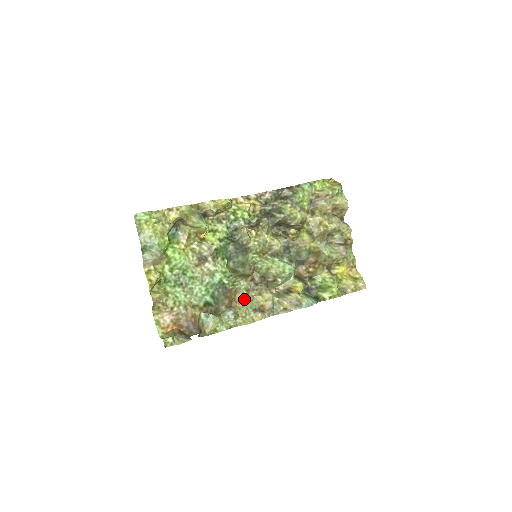
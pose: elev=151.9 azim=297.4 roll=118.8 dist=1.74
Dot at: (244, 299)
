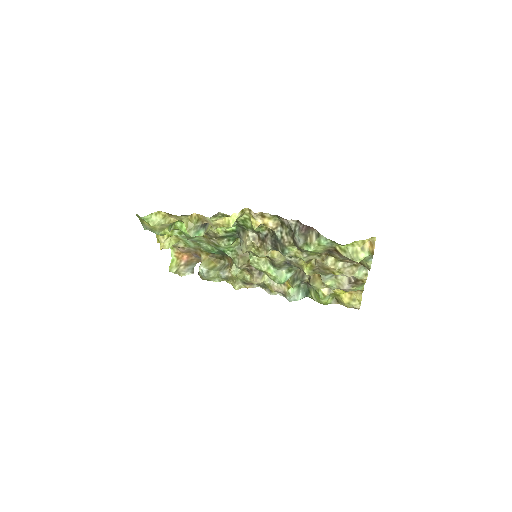
Dot at: (236, 275)
